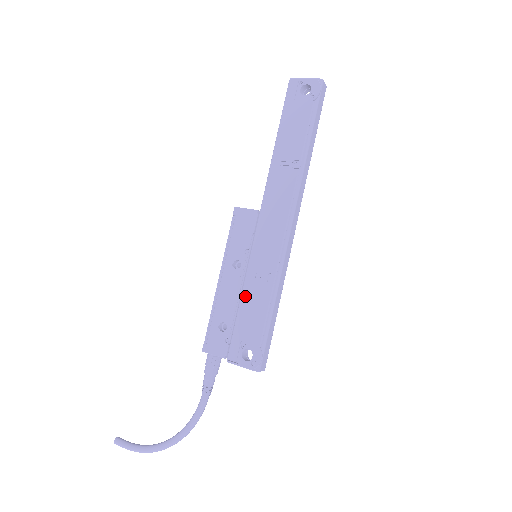
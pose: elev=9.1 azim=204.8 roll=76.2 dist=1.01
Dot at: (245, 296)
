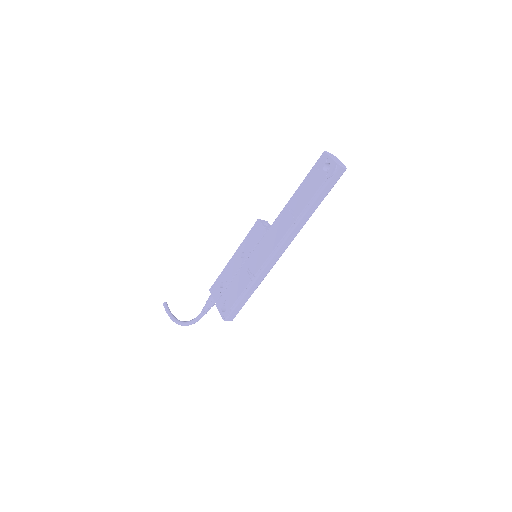
Dot at: (237, 276)
